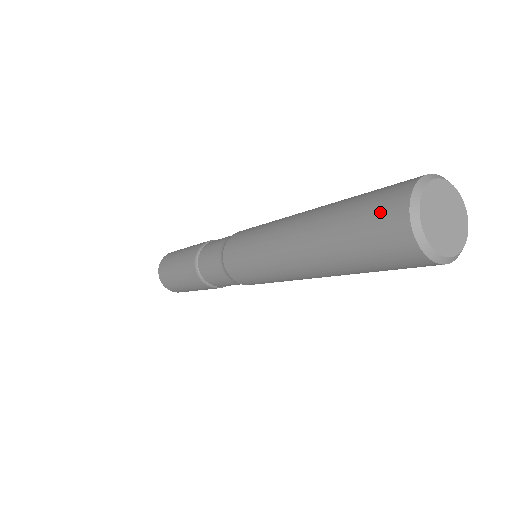
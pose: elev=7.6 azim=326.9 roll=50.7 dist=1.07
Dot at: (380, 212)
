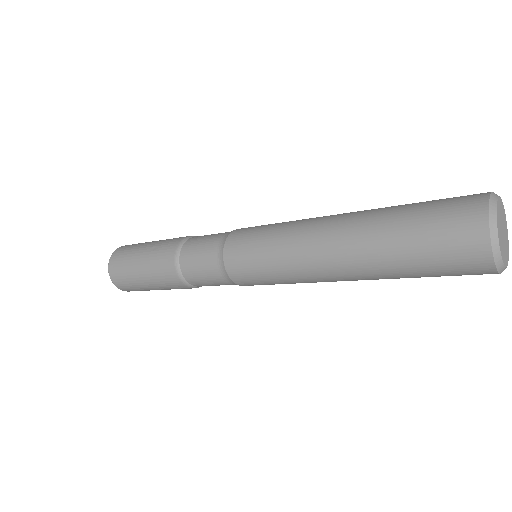
Dot at: (455, 247)
